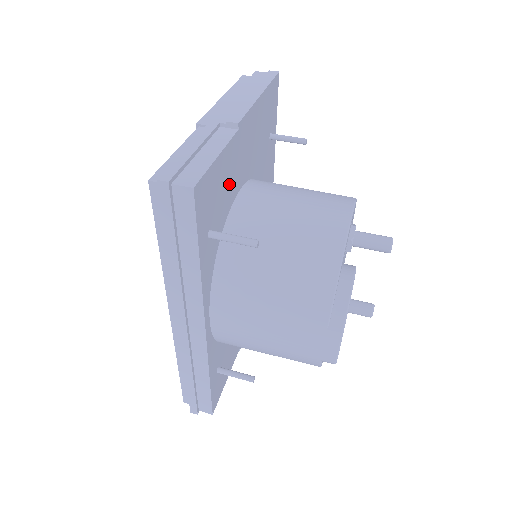
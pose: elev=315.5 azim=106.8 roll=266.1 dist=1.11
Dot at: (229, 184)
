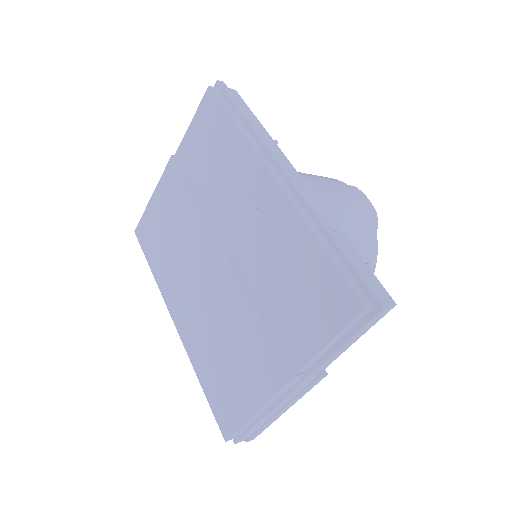
Dot at: occluded
